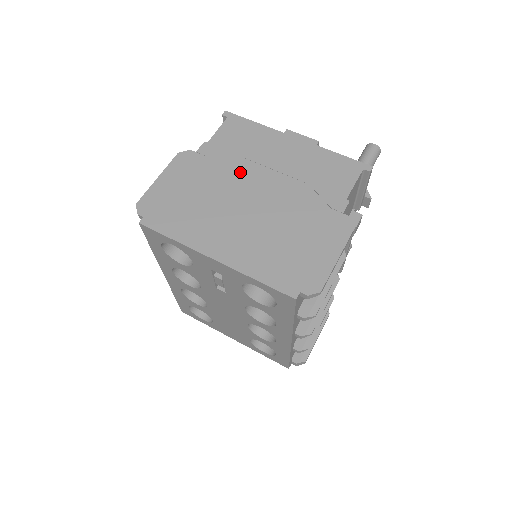
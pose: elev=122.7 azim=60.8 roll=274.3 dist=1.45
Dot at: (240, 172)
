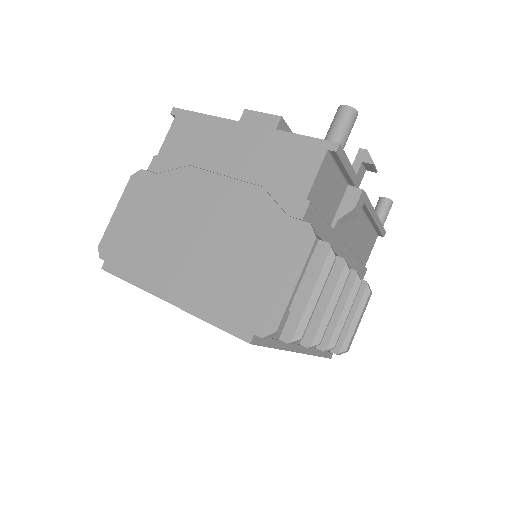
Dot at: (190, 187)
